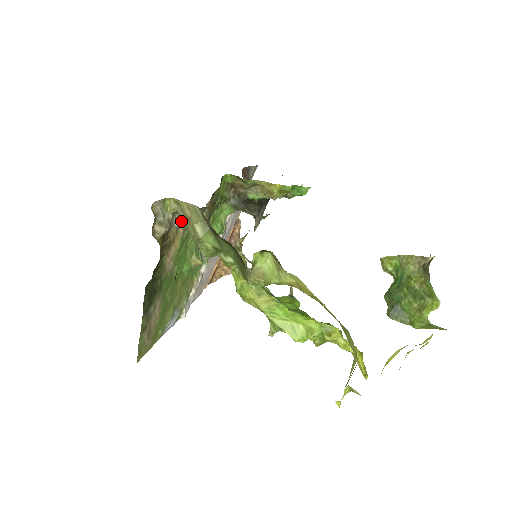
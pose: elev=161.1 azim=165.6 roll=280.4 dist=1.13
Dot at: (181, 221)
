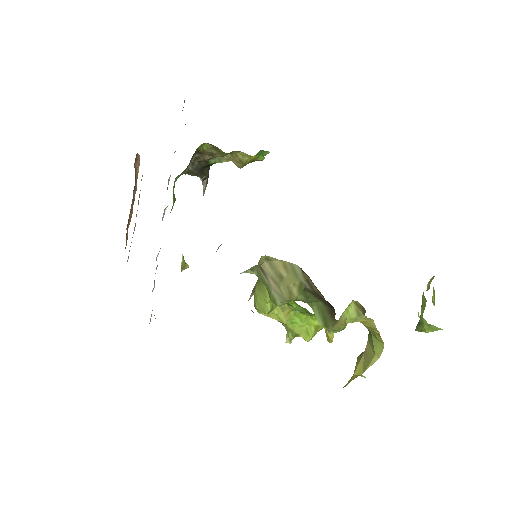
Dot at: (253, 270)
